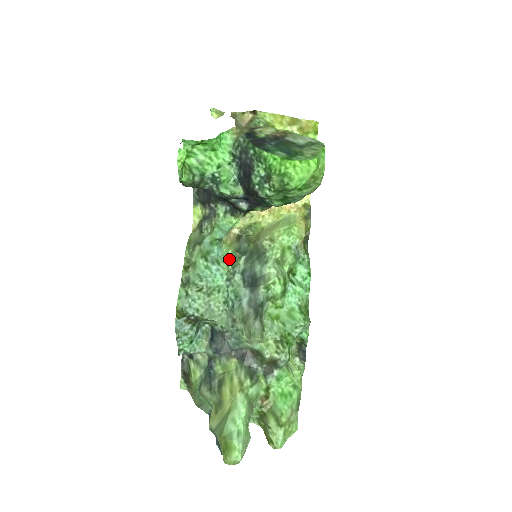
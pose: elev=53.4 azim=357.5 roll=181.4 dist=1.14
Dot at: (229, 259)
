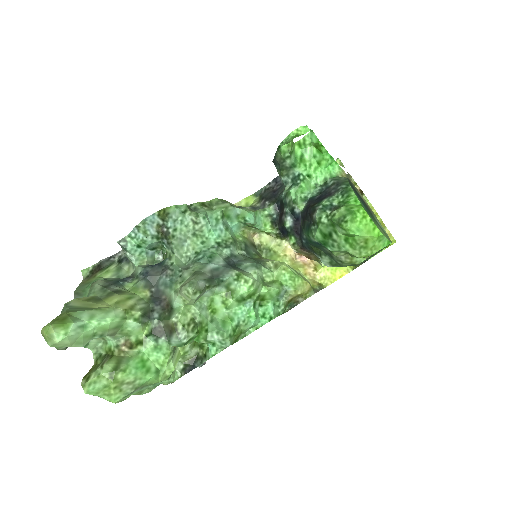
Dot at: (235, 239)
